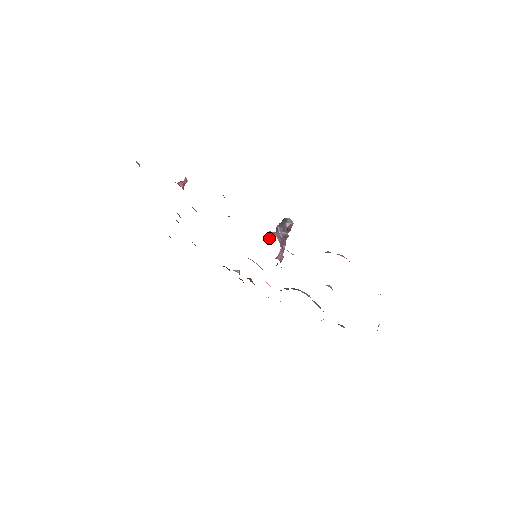
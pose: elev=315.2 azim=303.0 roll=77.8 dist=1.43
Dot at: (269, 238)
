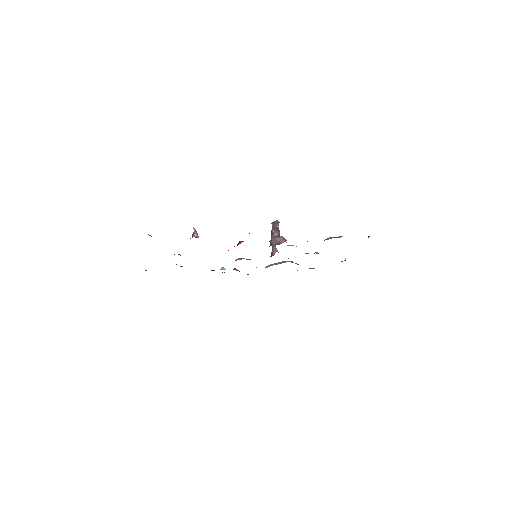
Dot at: (278, 243)
